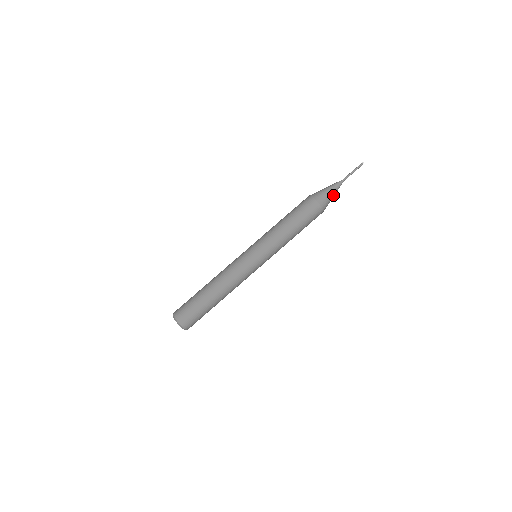
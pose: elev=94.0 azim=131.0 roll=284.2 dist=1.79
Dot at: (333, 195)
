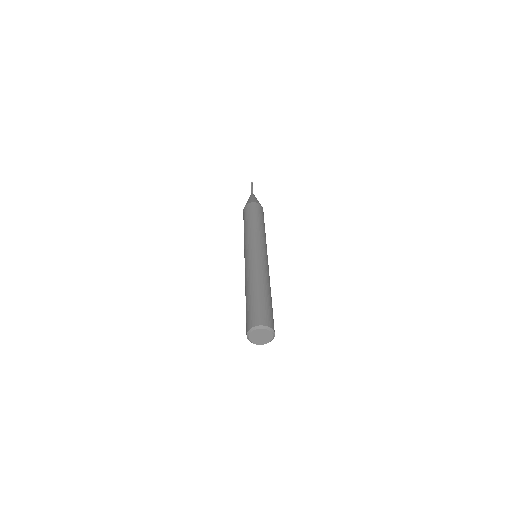
Dot at: occluded
